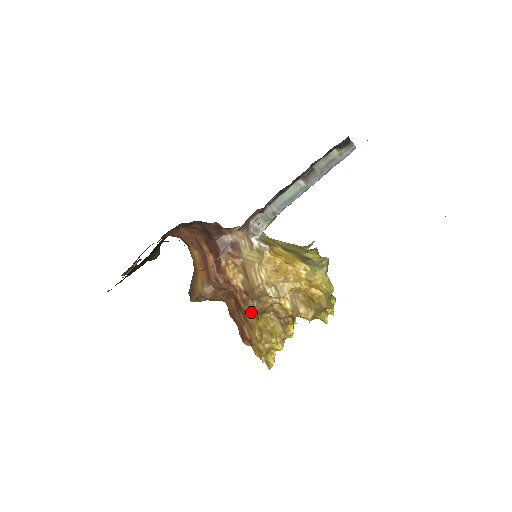
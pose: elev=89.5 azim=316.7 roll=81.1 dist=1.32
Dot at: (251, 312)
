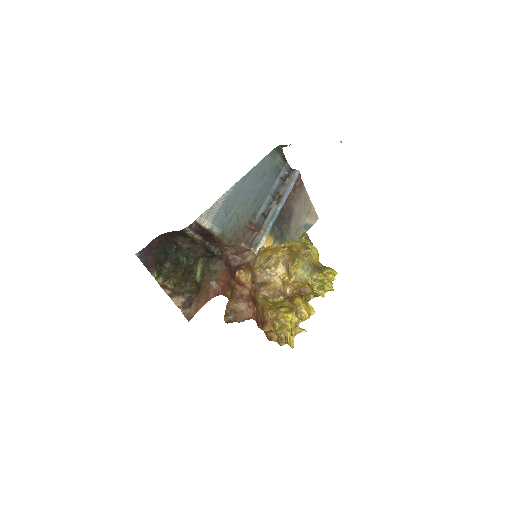
Dot at: (259, 293)
